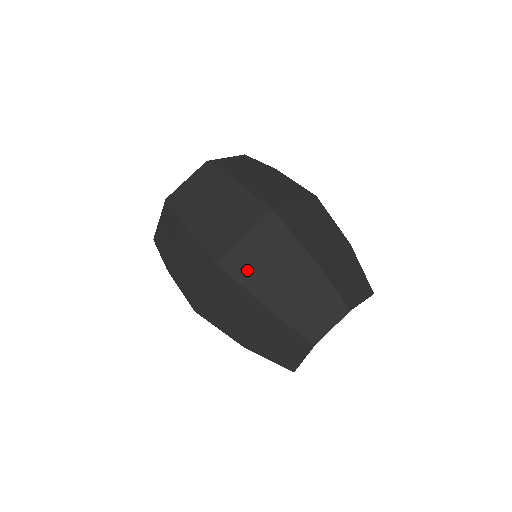
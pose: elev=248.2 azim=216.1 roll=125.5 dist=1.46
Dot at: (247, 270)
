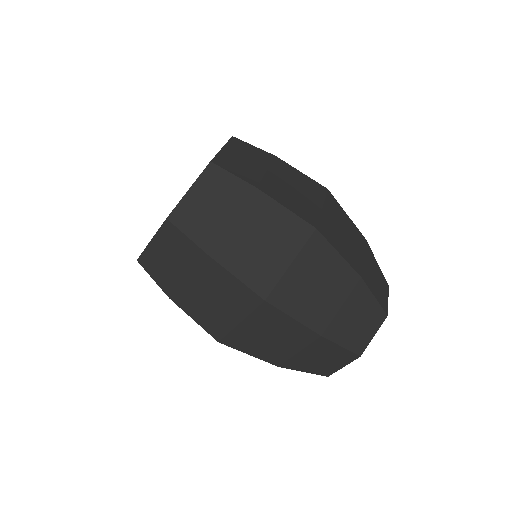
Dot at: (251, 345)
